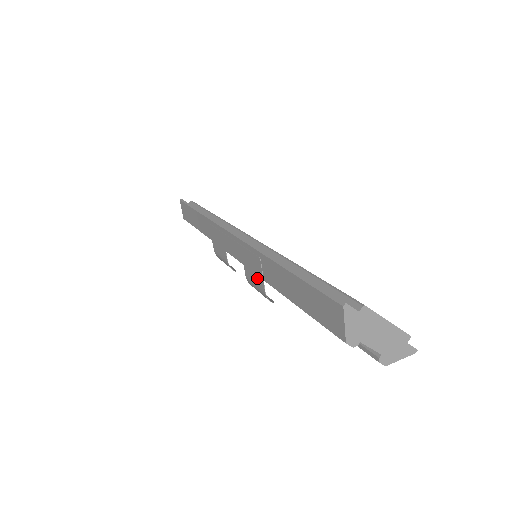
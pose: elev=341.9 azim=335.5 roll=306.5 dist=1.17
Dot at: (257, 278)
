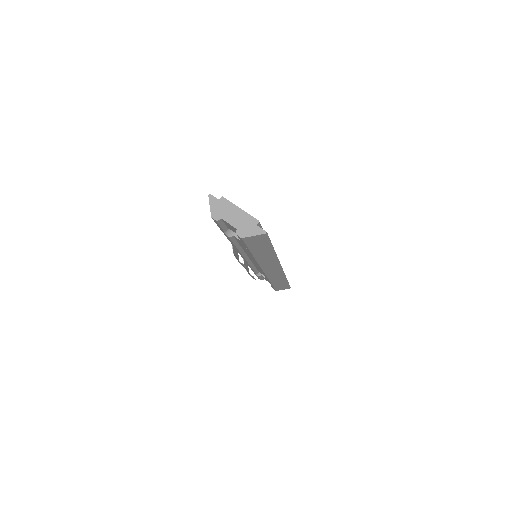
Dot at: (234, 249)
